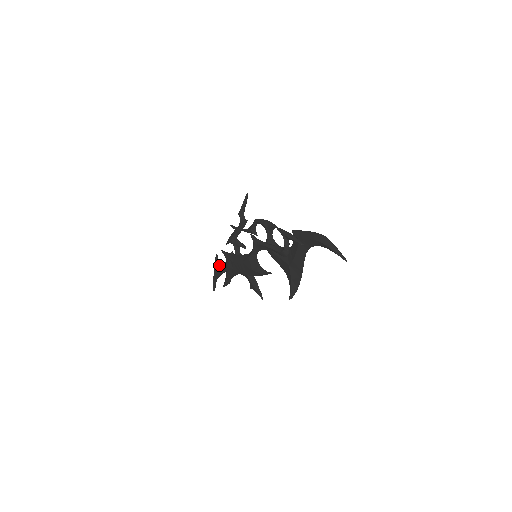
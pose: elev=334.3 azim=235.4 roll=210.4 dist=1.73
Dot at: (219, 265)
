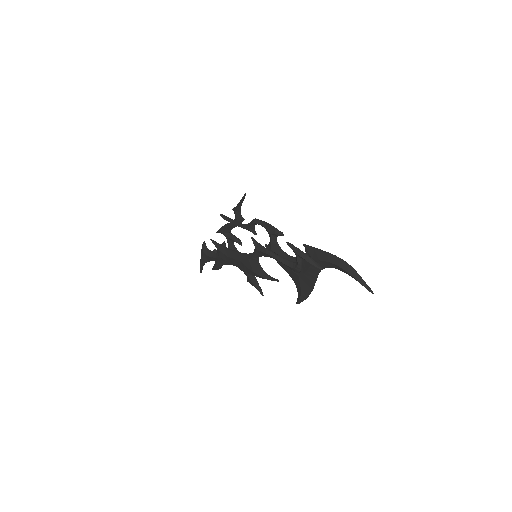
Dot at: (208, 253)
